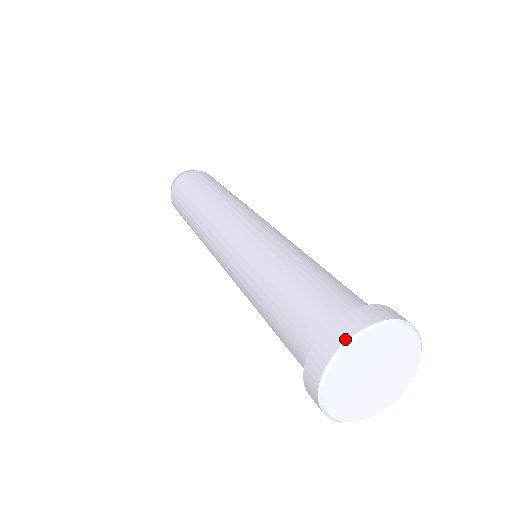
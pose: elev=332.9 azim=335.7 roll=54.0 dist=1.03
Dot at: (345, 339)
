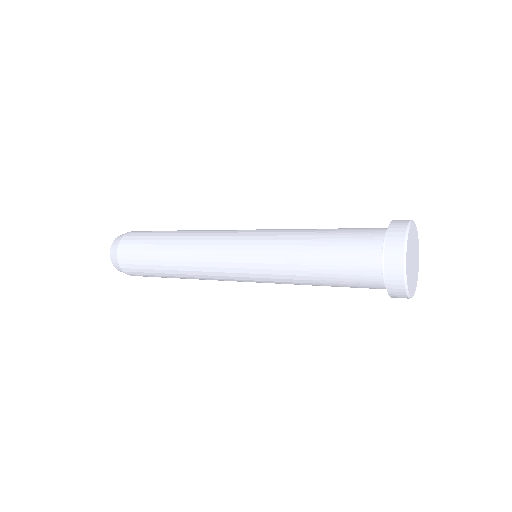
Dot at: (402, 246)
